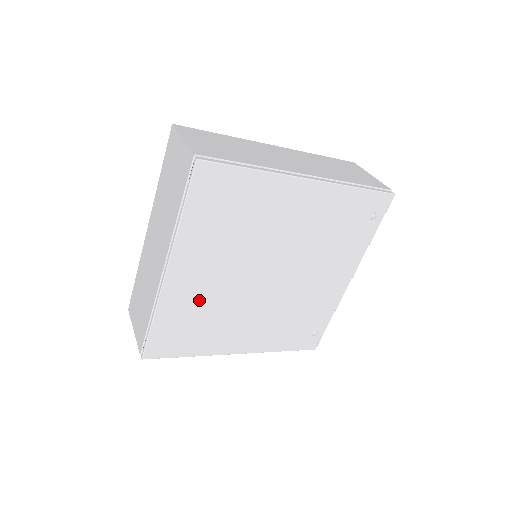
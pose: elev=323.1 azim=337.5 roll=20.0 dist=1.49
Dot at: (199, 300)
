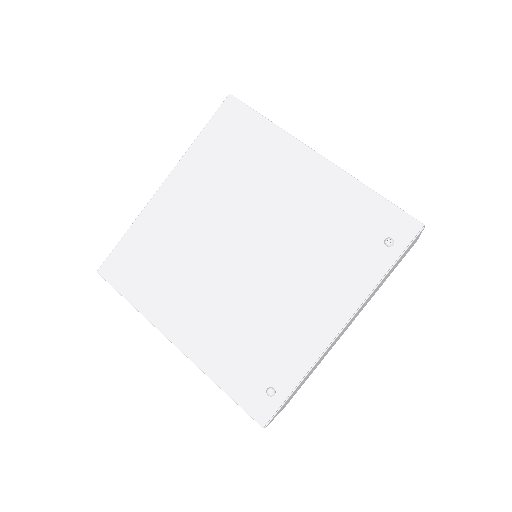
Dot at: (172, 234)
